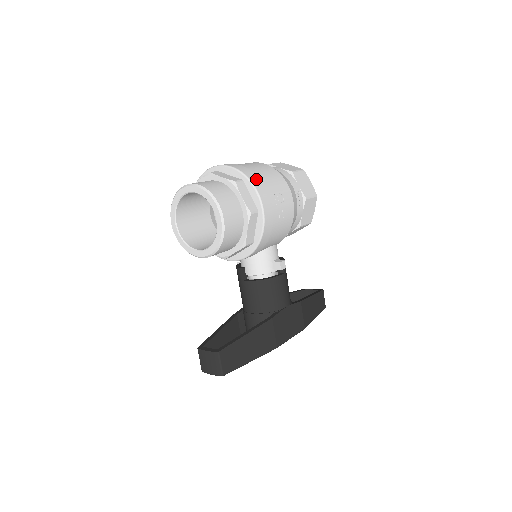
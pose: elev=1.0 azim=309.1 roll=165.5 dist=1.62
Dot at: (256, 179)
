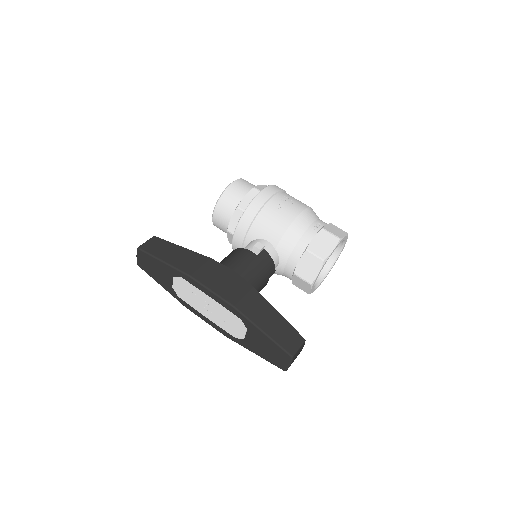
Dot at: occluded
